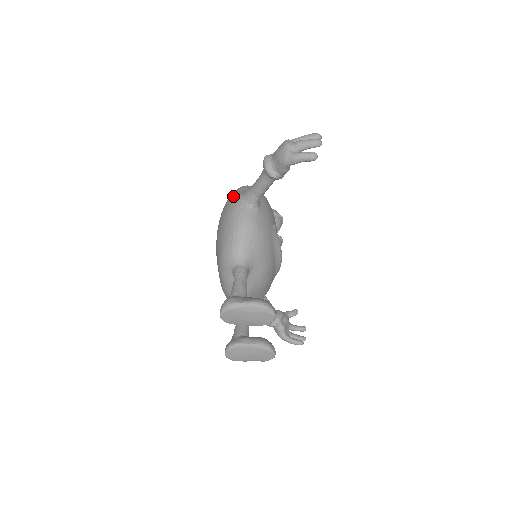
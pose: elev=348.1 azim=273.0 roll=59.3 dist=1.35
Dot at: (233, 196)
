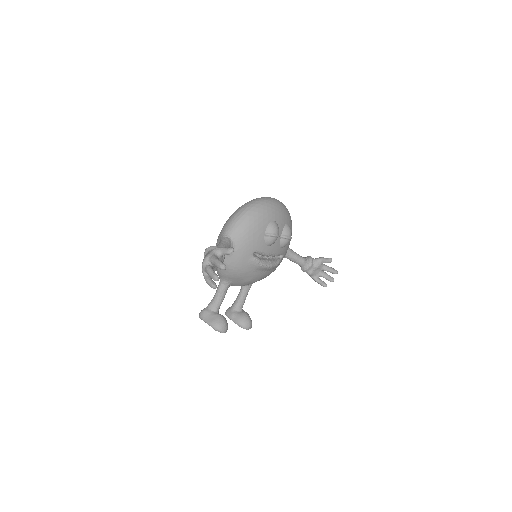
Dot at: (221, 230)
